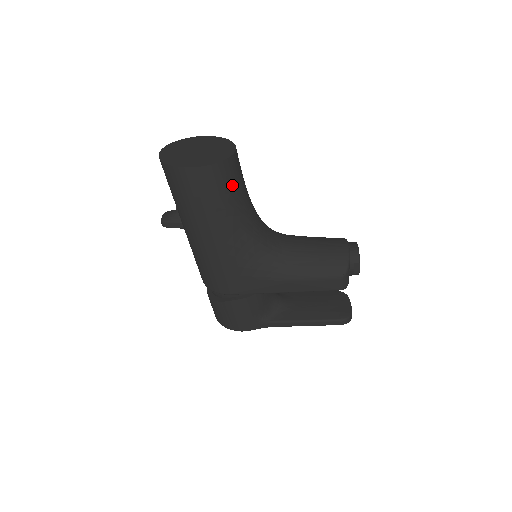
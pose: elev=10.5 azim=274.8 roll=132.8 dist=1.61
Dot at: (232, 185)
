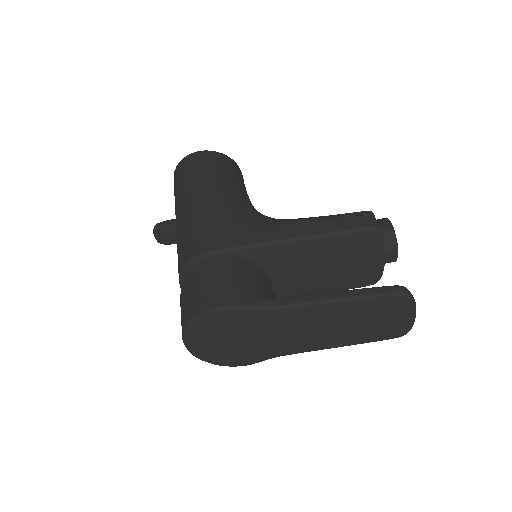
Dot at: (234, 172)
